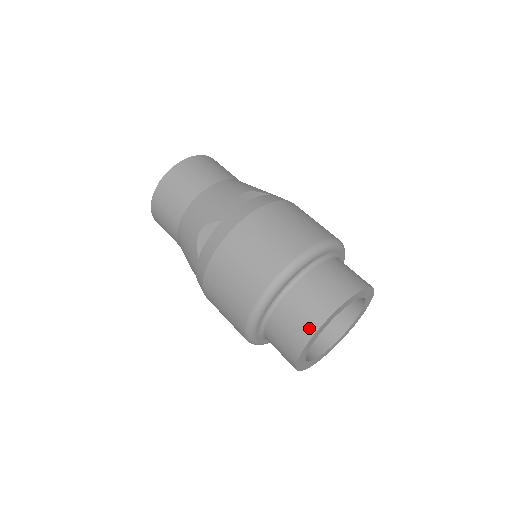
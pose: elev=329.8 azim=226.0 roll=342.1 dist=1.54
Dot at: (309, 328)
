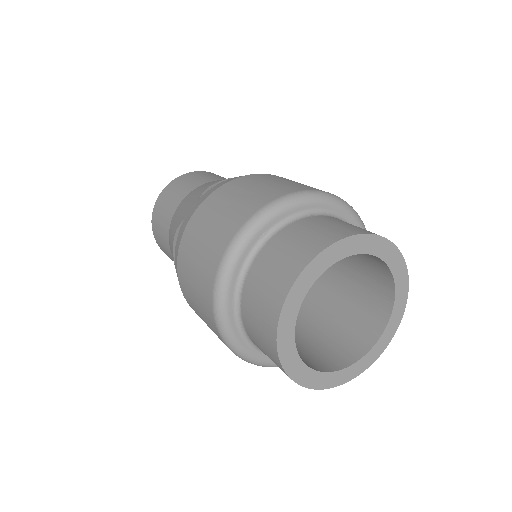
Dot at: (272, 312)
